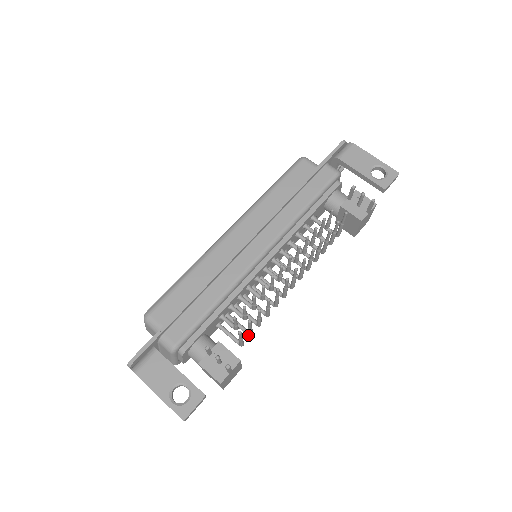
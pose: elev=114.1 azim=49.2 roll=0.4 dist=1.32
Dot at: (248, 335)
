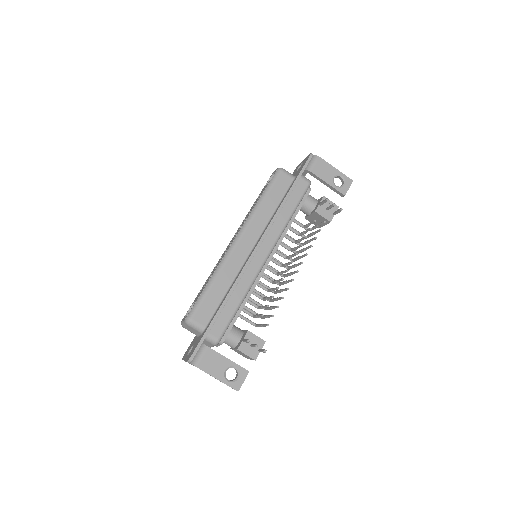
Dot at: occluded
